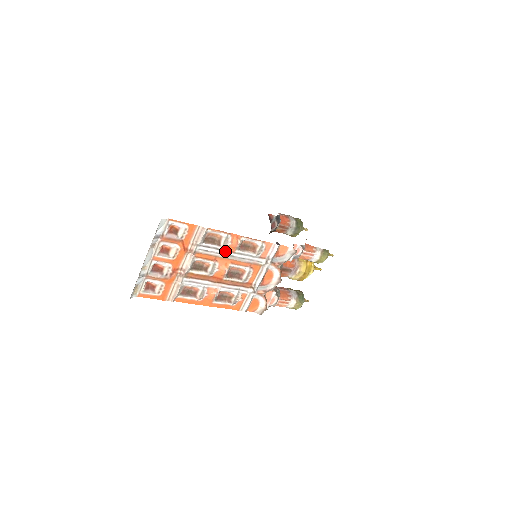
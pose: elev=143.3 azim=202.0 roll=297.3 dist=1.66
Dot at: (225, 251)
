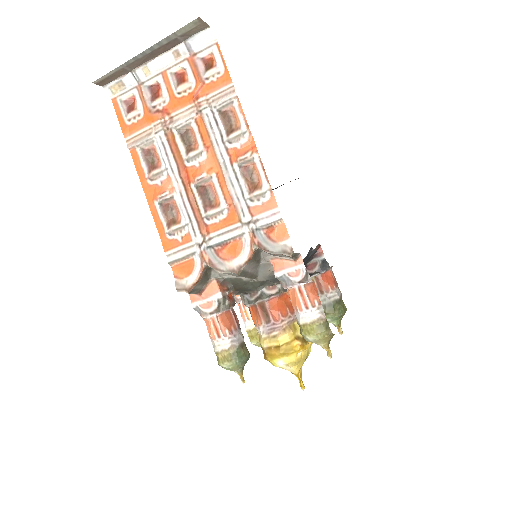
Dot at: (226, 150)
